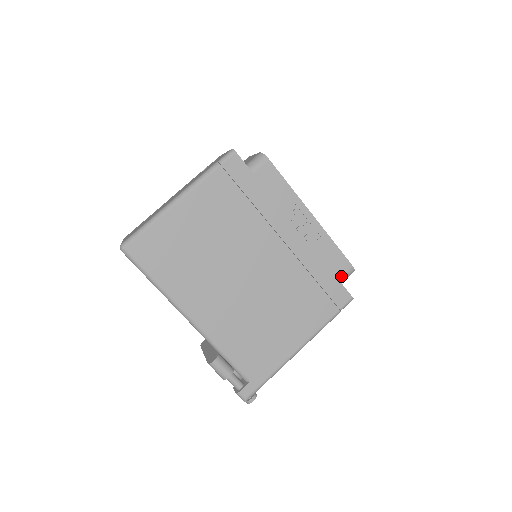
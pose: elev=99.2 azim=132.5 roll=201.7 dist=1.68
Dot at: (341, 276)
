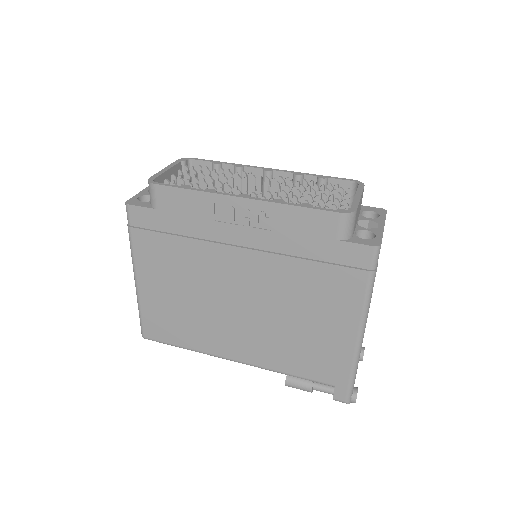
Dot at: (337, 234)
